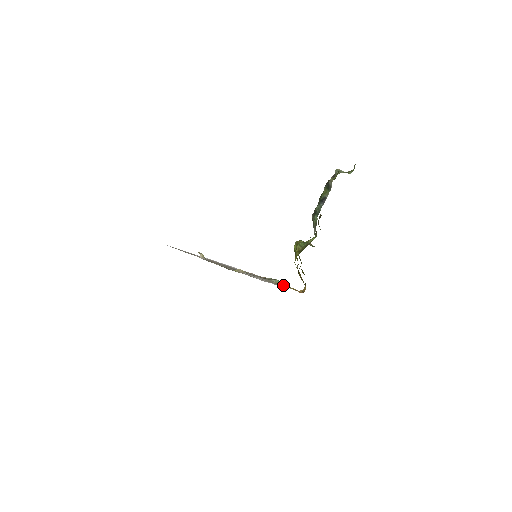
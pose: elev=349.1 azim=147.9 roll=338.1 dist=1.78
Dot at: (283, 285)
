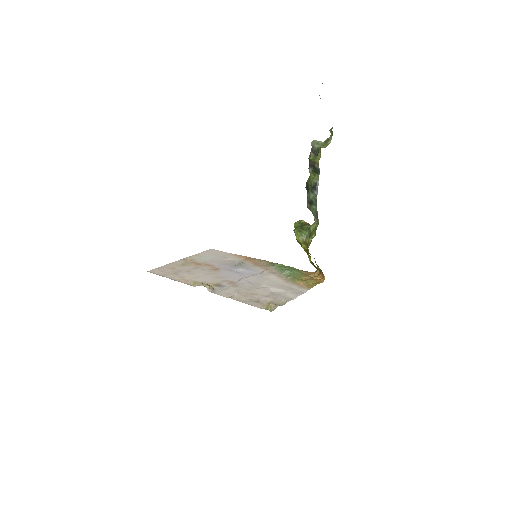
Dot at: (302, 282)
